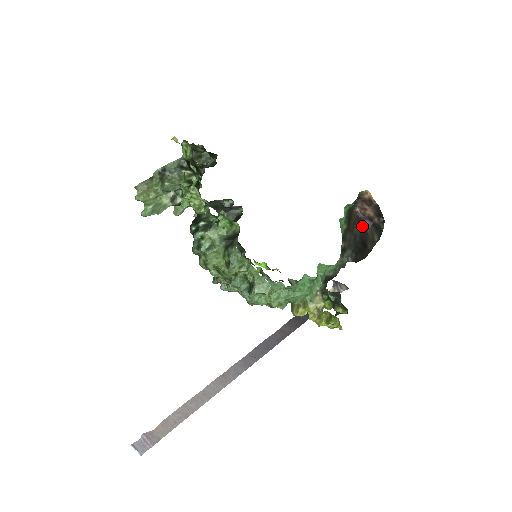
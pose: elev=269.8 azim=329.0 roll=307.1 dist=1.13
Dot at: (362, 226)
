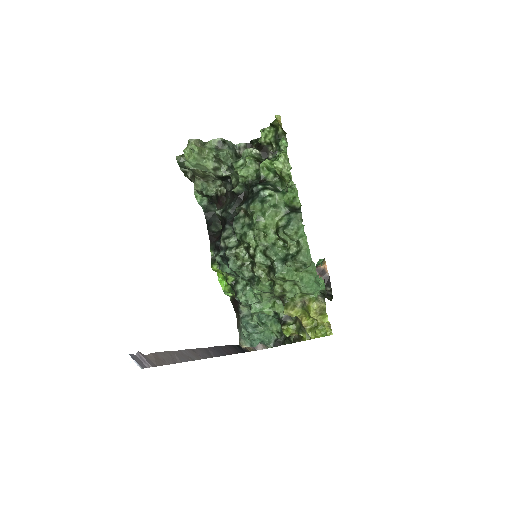
Dot at: occluded
